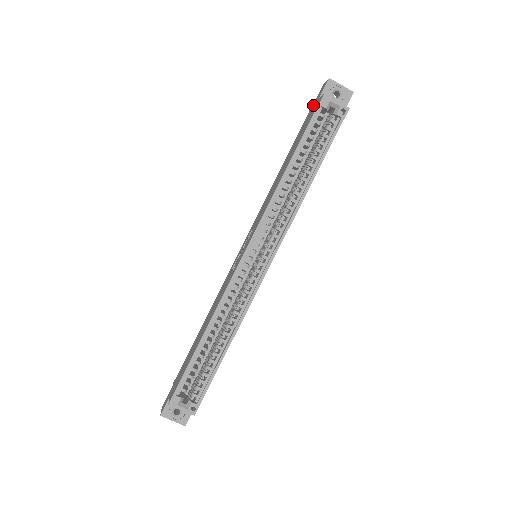
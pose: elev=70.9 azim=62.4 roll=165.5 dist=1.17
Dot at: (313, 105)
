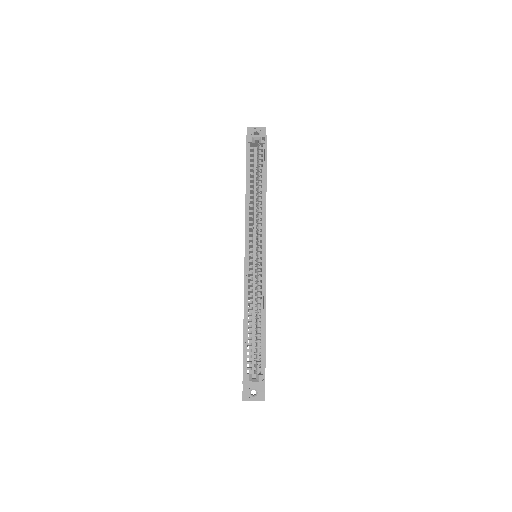
Dot at: occluded
